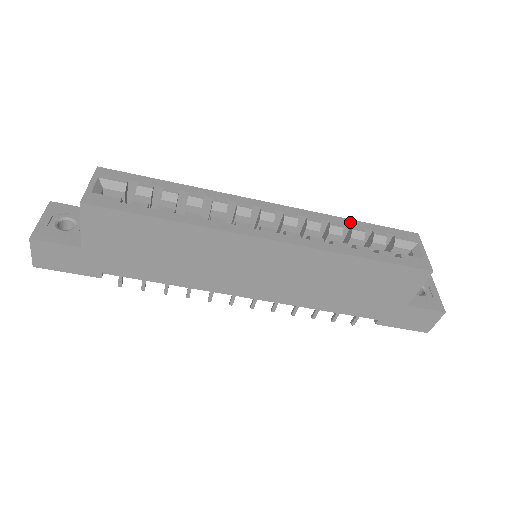
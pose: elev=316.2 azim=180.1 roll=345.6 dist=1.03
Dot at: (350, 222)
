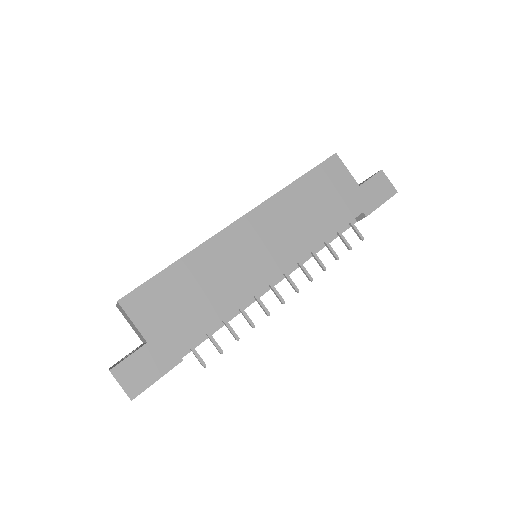
Dot at: occluded
